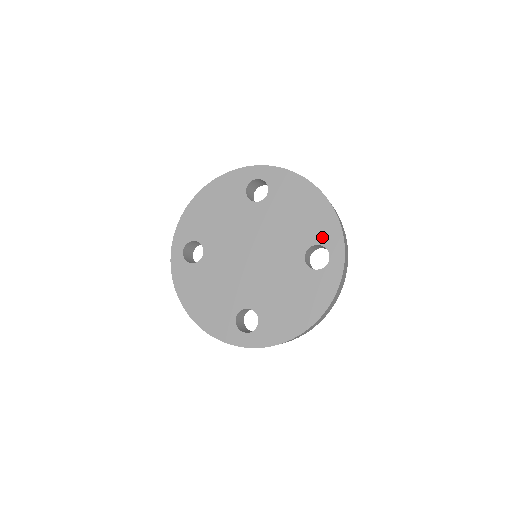
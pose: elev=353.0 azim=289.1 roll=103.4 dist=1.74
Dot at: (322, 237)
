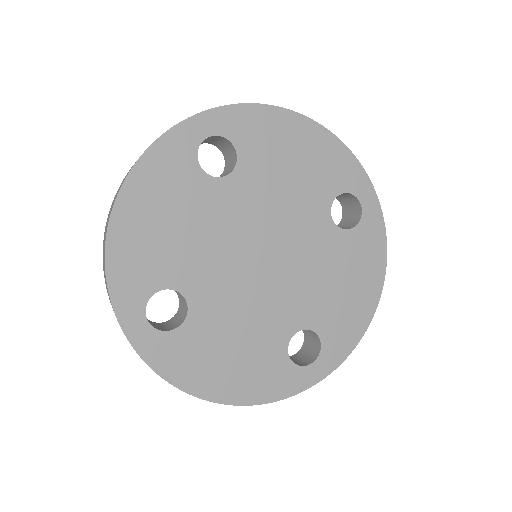
Dot at: (340, 181)
